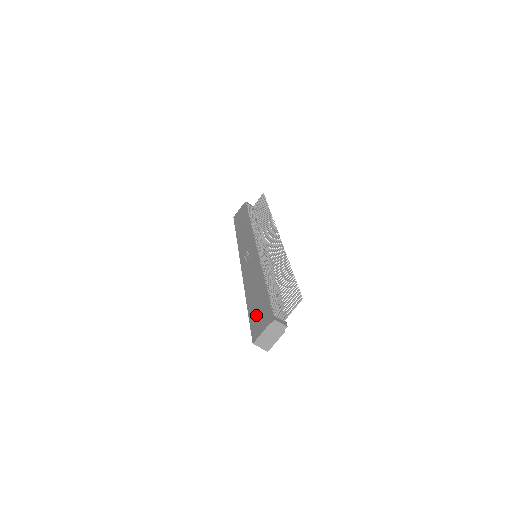
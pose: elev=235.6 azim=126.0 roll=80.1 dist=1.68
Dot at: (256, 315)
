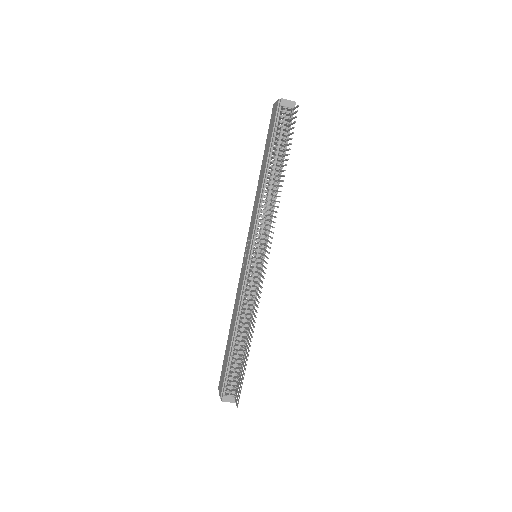
Dot at: (224, 366)
